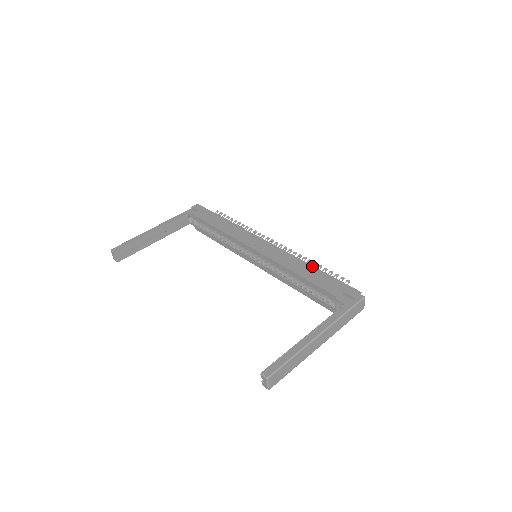
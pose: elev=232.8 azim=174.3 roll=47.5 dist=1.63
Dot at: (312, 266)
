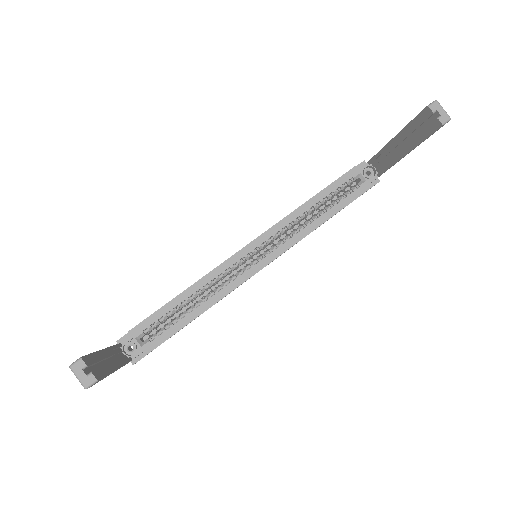
Dot at: occluded
